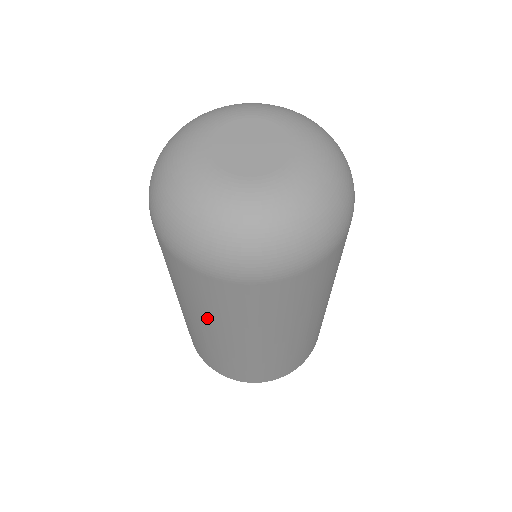
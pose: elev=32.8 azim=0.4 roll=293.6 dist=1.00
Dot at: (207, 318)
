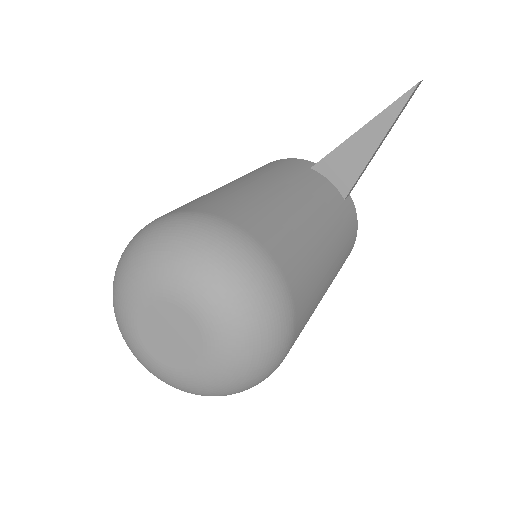
Dot at: occluded
